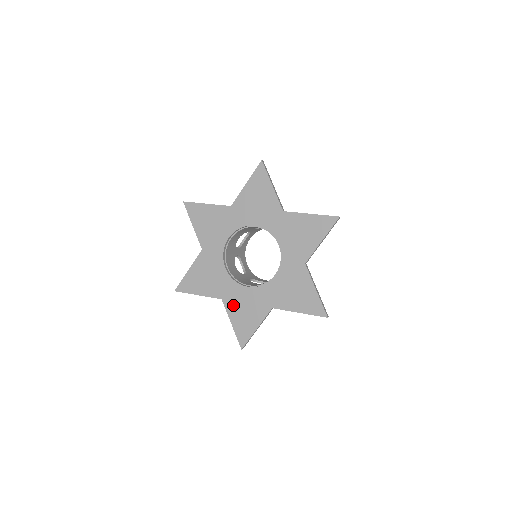
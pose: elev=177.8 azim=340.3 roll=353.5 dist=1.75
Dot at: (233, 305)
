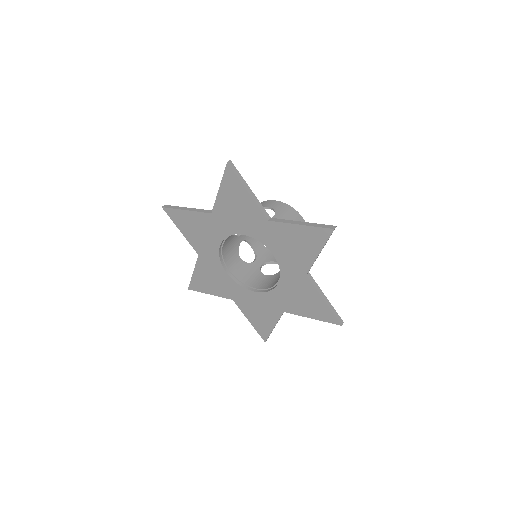
Dot at: (204, 267)
